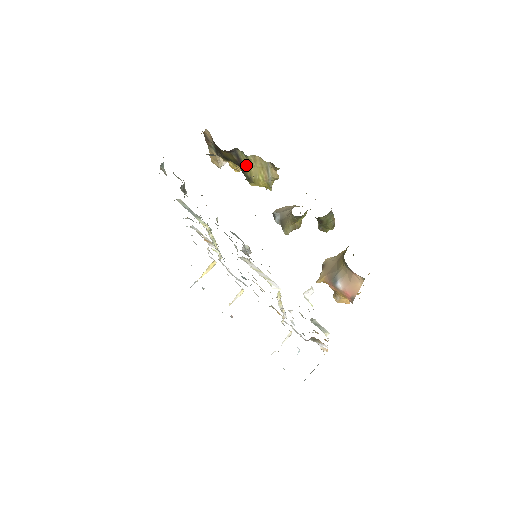
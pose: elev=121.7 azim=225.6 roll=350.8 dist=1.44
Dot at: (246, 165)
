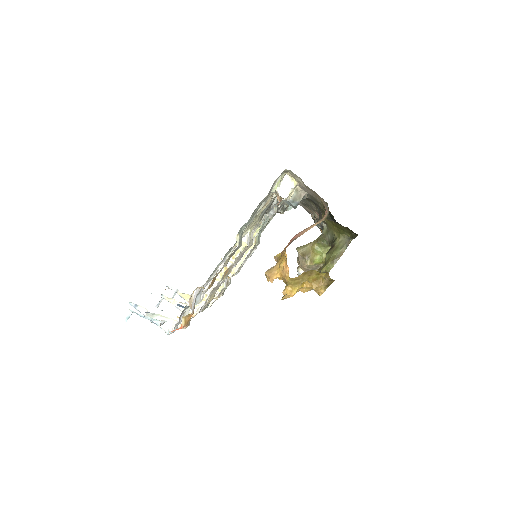
Dot at: occluded
